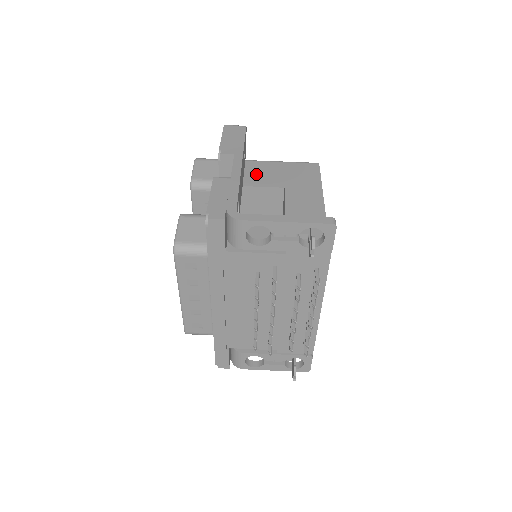
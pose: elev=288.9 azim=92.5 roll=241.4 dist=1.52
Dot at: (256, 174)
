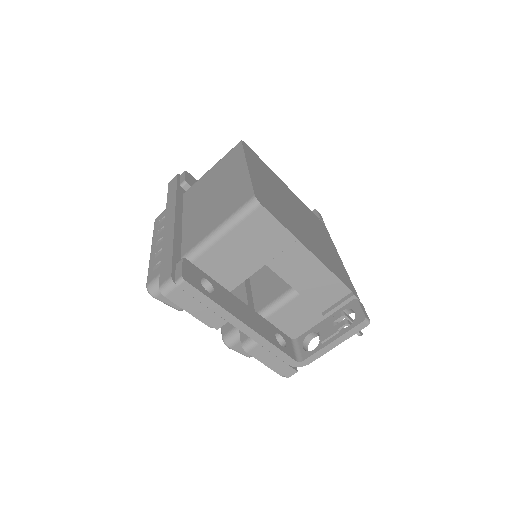
Dot at: (224, 270)
